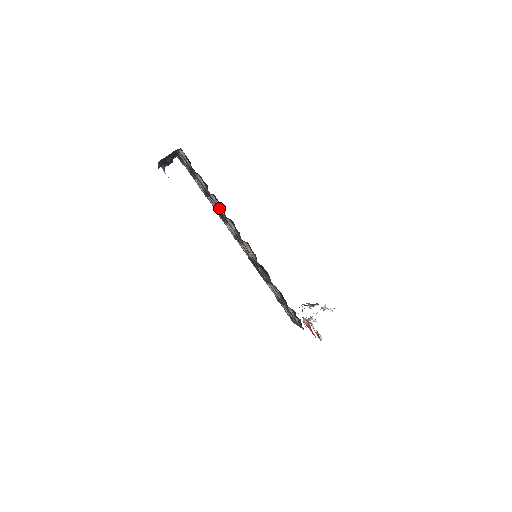
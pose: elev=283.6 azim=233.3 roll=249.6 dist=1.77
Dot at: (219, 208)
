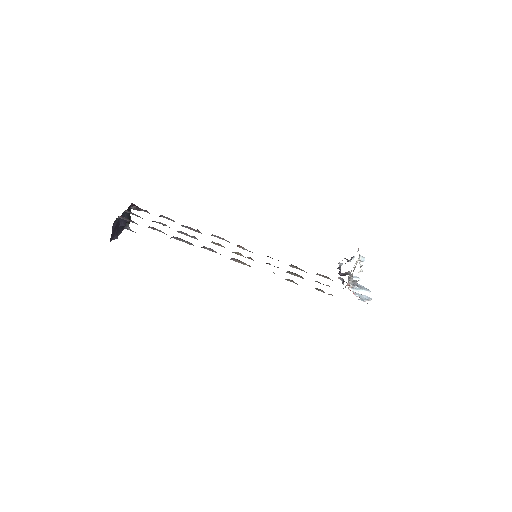
Dot at: occluded
